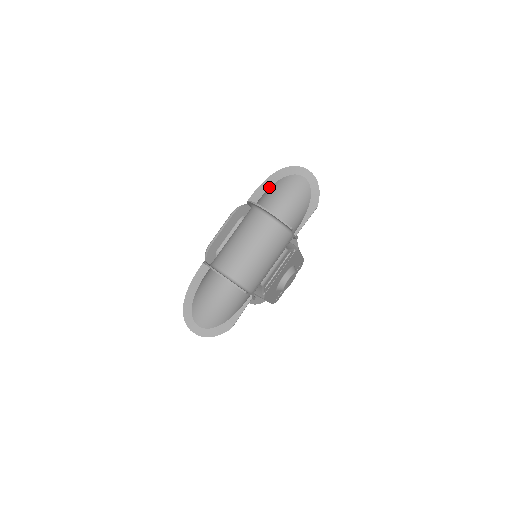
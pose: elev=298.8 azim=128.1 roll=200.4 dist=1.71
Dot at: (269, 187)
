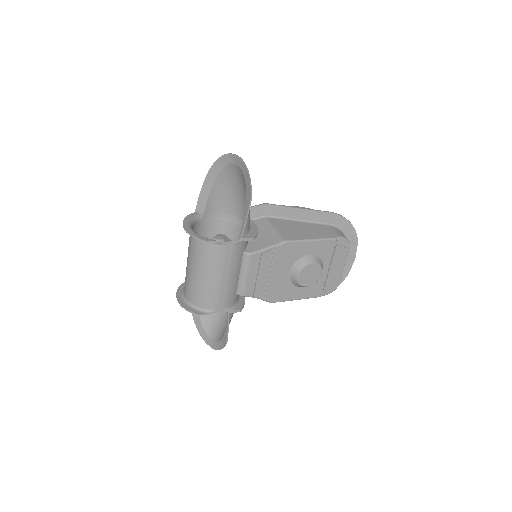
Dot at: (210, 189)
